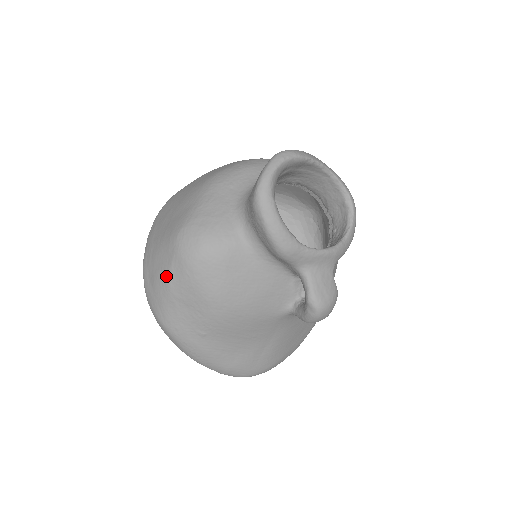
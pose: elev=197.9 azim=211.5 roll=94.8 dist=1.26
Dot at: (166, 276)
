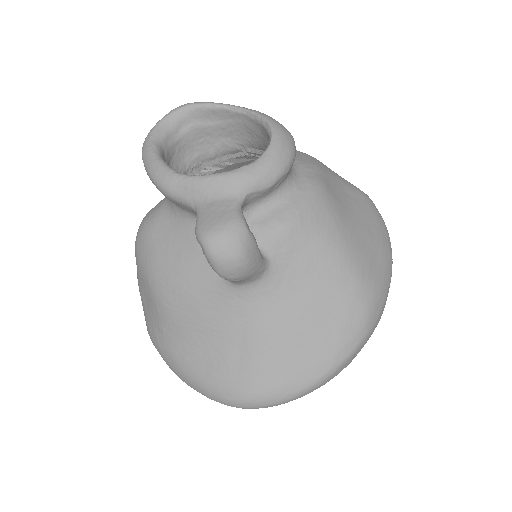
Dot at: occluded
